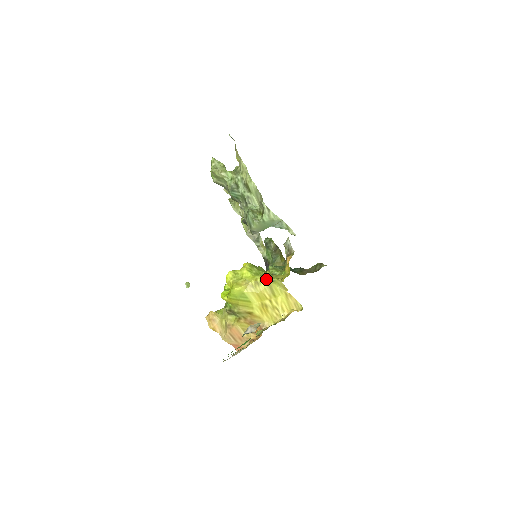
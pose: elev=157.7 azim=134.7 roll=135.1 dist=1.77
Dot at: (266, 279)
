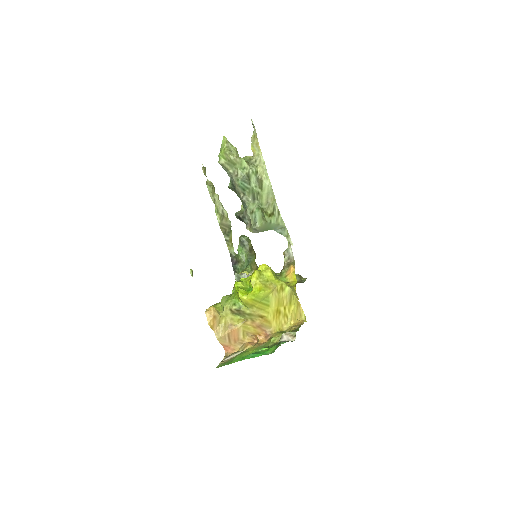
Dot at: (289, 286)
